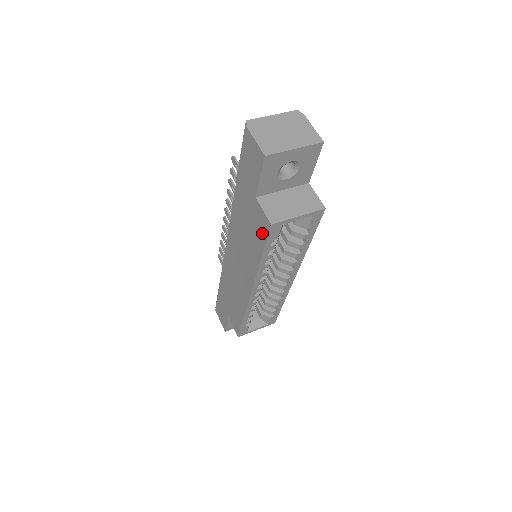
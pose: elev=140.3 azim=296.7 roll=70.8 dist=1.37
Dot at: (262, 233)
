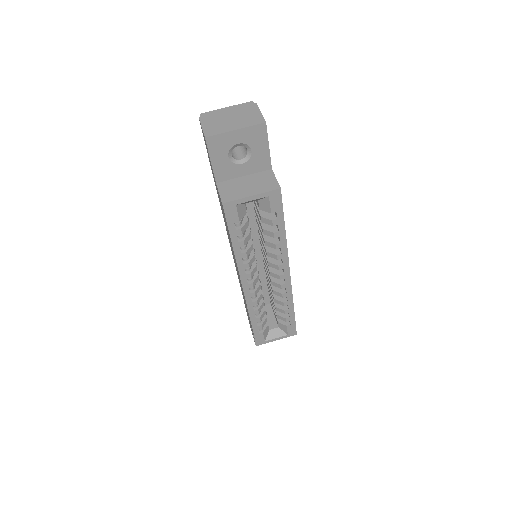
Dot at: occluded
